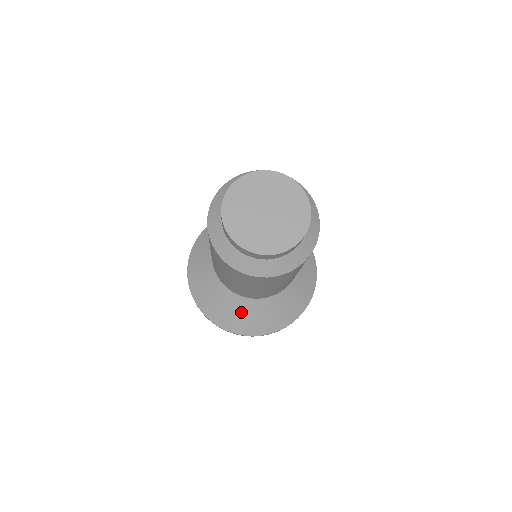
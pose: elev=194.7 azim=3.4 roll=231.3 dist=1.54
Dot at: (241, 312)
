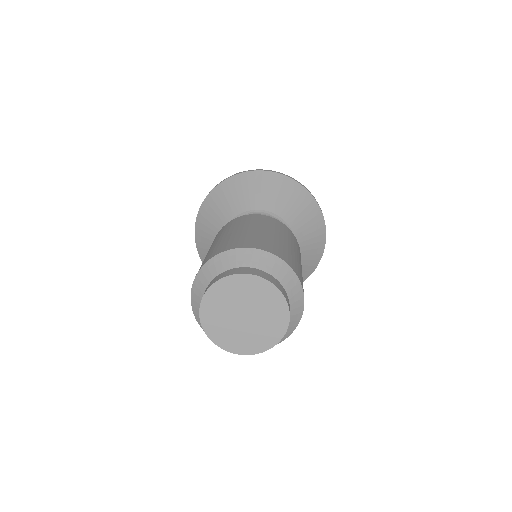
Dot at: occluded
